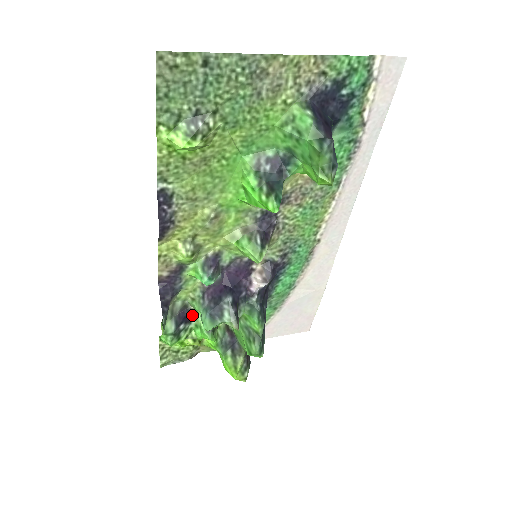
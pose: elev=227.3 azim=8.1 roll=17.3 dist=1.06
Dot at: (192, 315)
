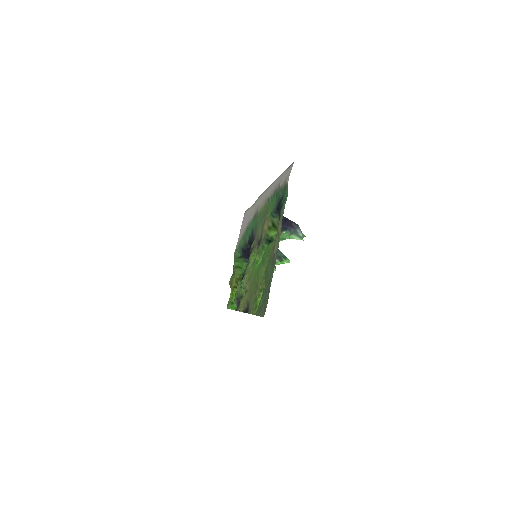
Dot at: occluded
